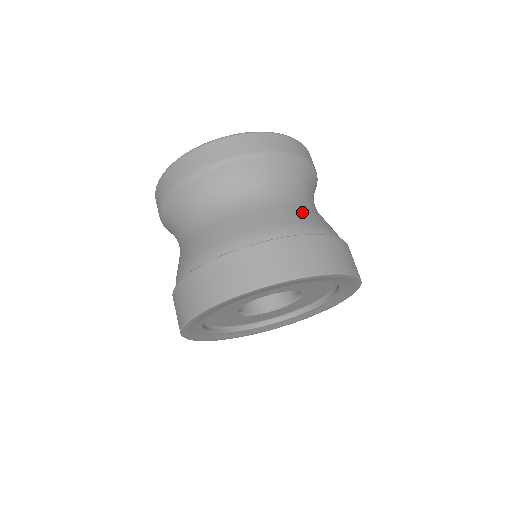
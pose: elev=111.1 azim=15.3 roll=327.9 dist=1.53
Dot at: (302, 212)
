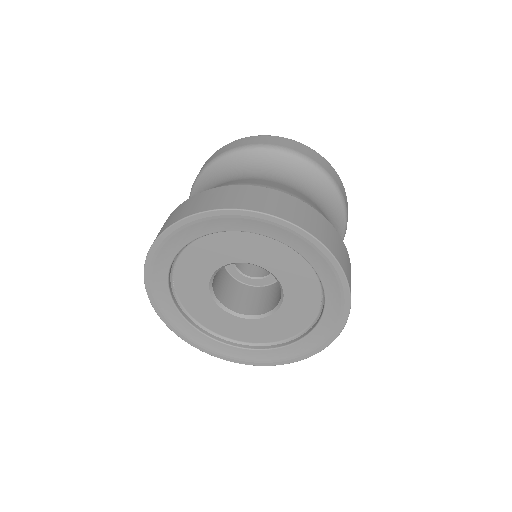
Dot at: (310, 201)
